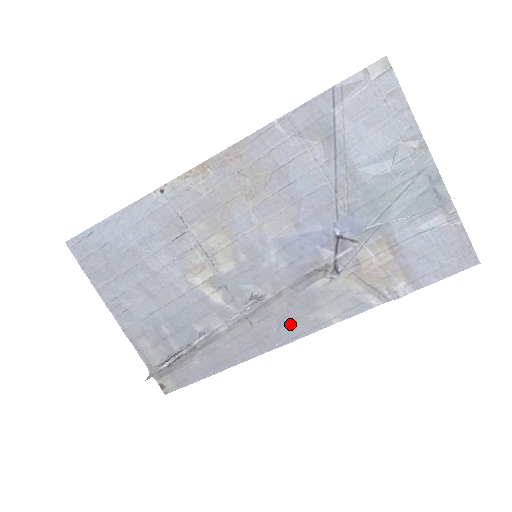
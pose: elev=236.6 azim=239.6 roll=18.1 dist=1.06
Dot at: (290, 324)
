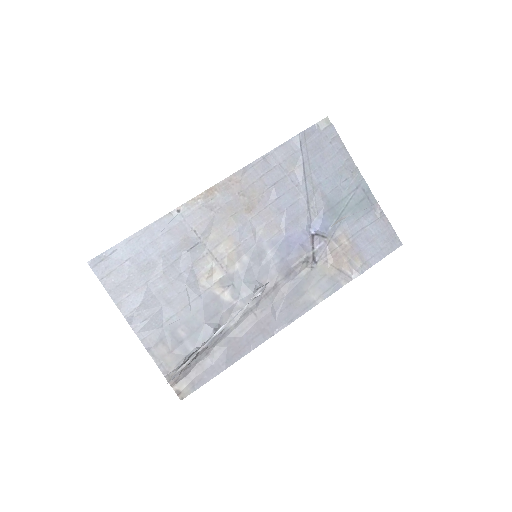
Dot at: (286, 309)
